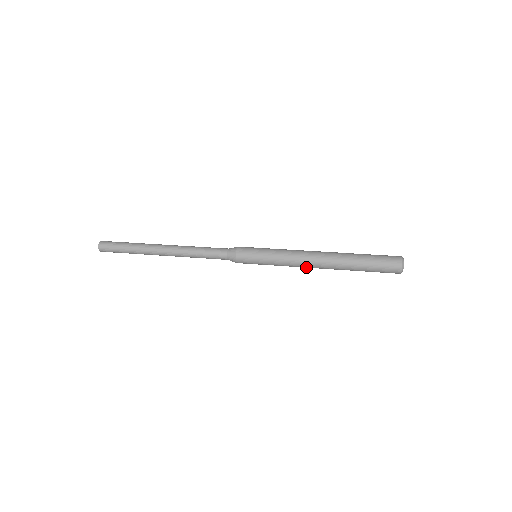
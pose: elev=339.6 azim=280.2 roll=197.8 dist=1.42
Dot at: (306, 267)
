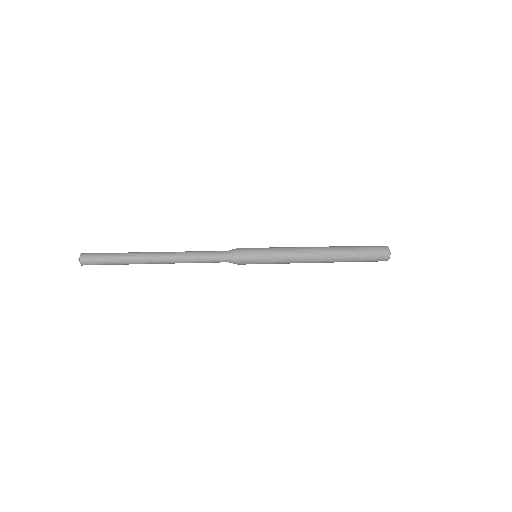
Dot at: occluded
